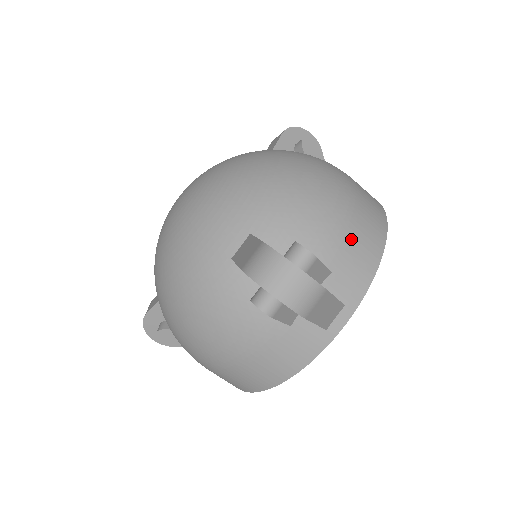
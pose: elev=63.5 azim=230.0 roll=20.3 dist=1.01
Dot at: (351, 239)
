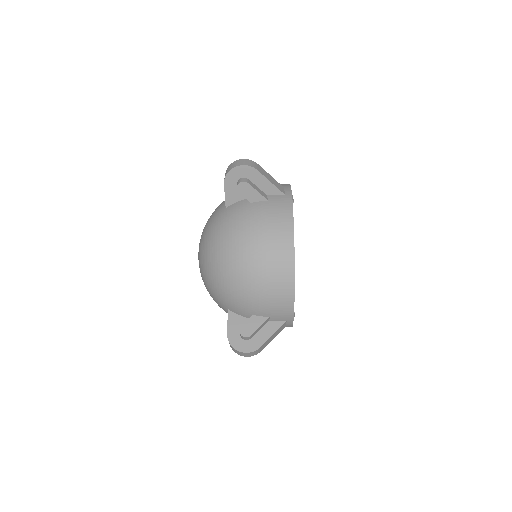
Dot at: (271, 302)
